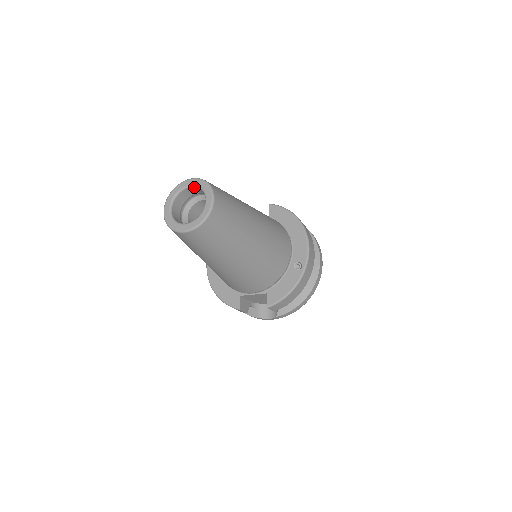
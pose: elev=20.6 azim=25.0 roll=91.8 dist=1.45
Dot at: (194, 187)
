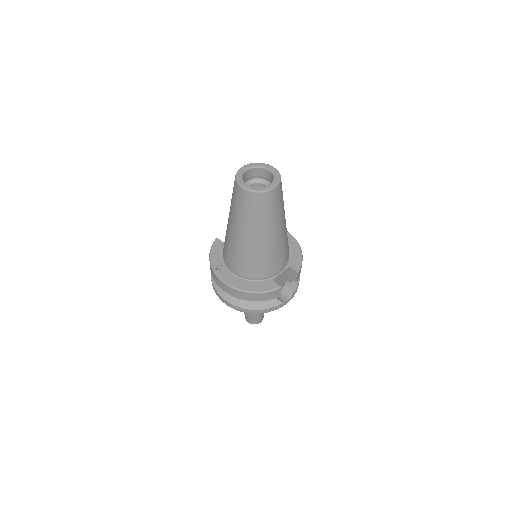
Dot at: (250, 169)
